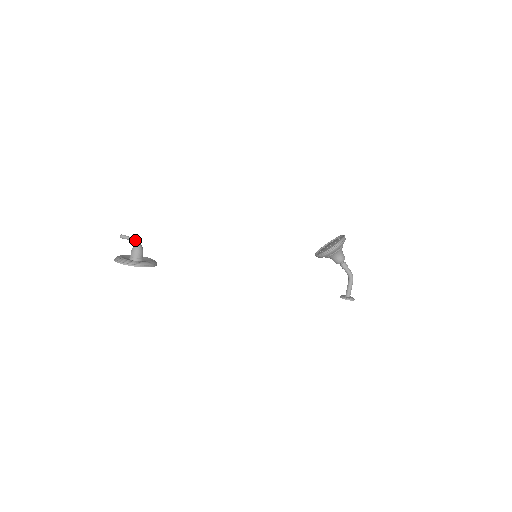
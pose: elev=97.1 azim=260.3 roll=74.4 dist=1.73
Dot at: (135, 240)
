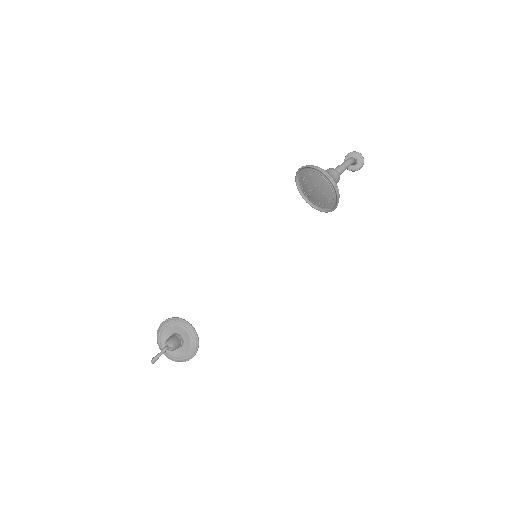
Dot at: occluded
